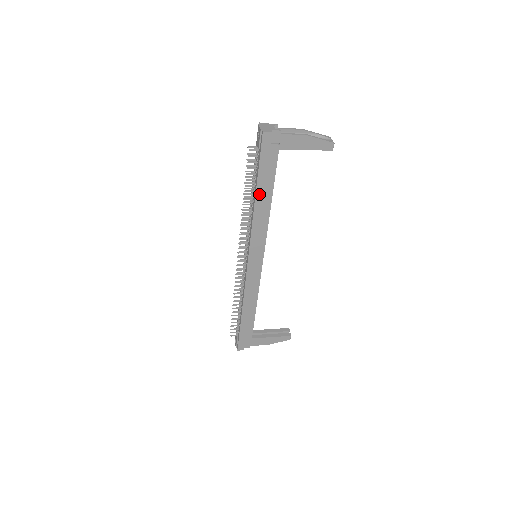
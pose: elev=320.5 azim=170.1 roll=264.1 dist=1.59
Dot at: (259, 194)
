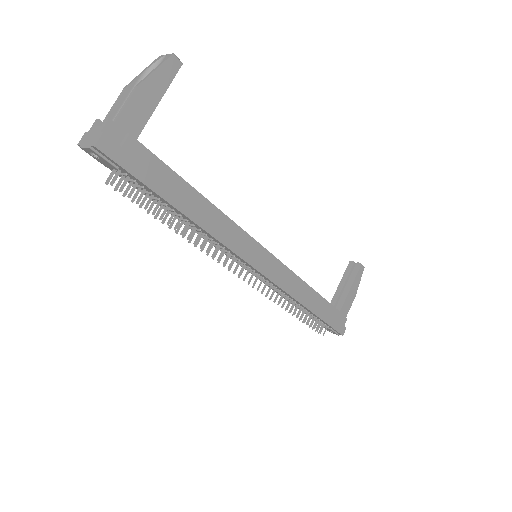
Dot at: (183, 207)
